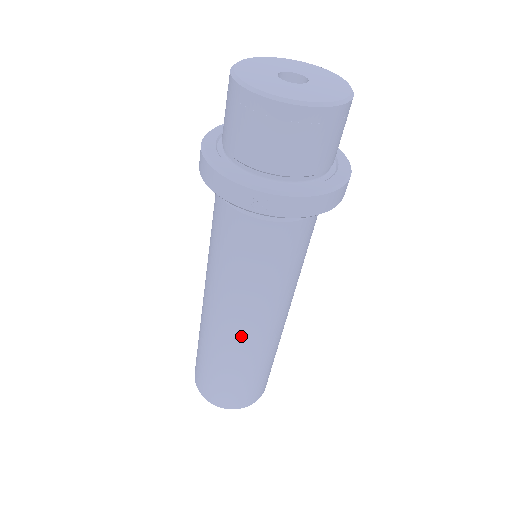
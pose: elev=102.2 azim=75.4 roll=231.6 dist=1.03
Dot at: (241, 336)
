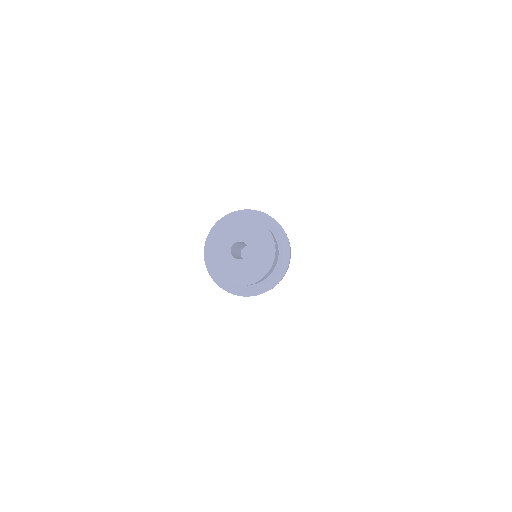
Dot at: occluded
